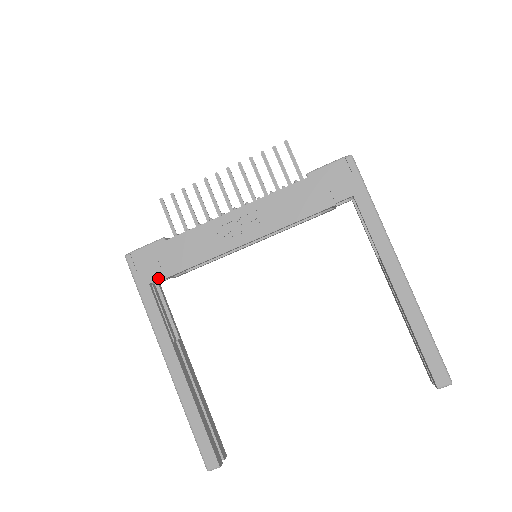
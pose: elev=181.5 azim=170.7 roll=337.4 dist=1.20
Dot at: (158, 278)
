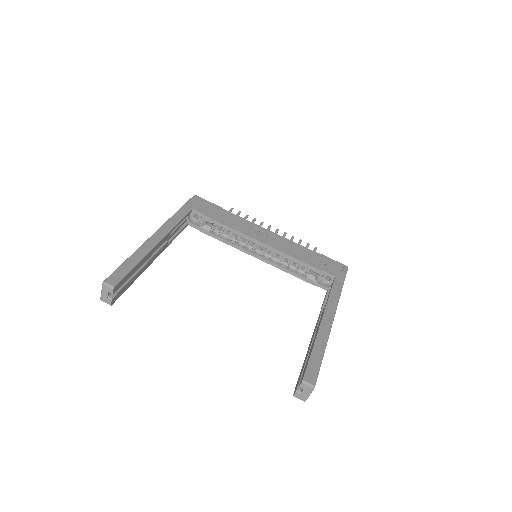
Dot at: (200, 212)
